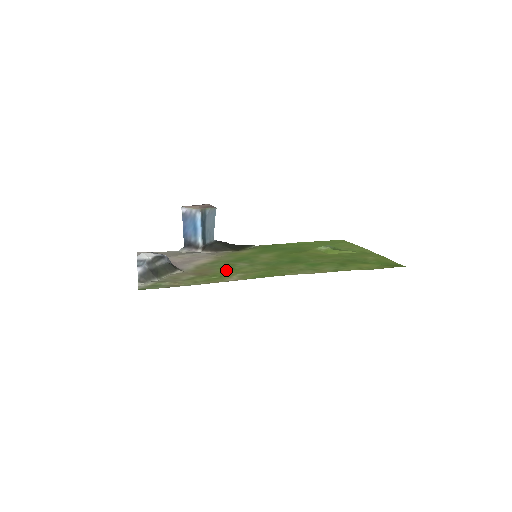
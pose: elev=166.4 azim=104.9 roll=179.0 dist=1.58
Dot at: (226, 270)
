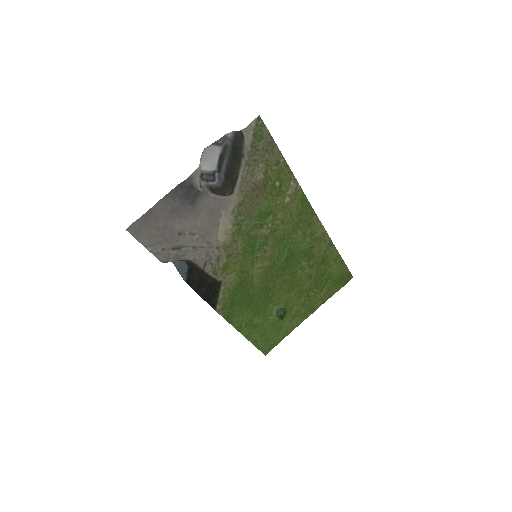
Dot at: (269, 206)
